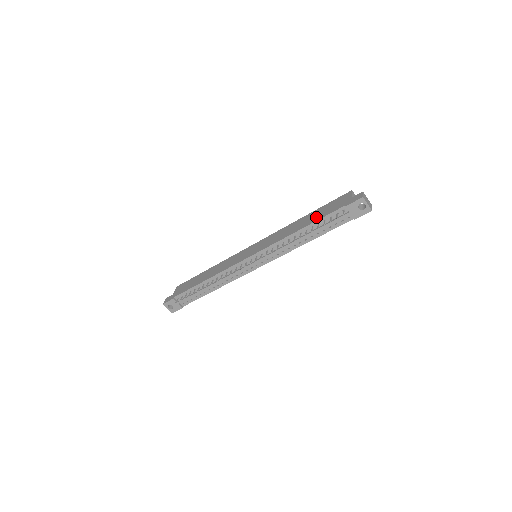
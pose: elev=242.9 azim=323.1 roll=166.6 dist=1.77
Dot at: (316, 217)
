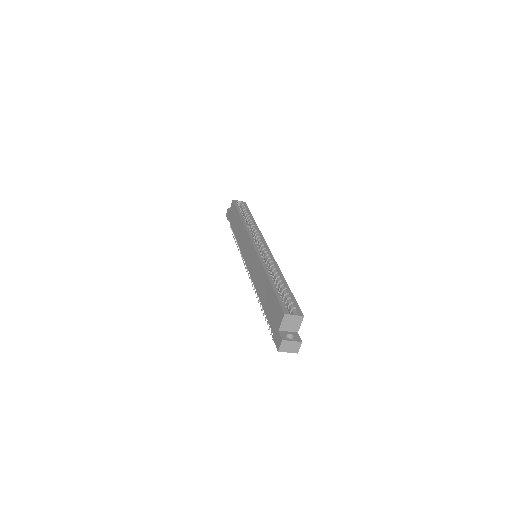
Dot at: (266, 304)
